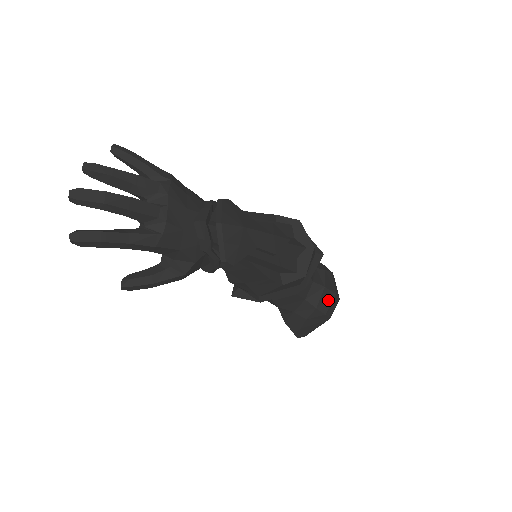
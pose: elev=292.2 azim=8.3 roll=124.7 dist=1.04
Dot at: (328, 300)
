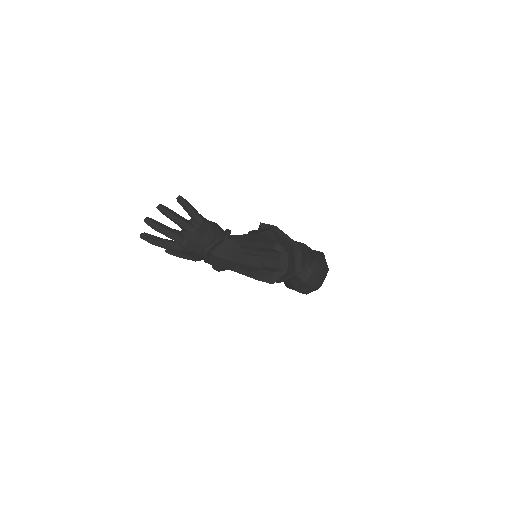
Dot at: (306, 288)
